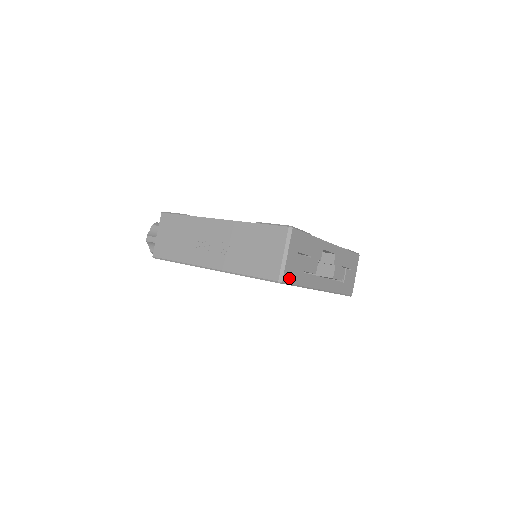
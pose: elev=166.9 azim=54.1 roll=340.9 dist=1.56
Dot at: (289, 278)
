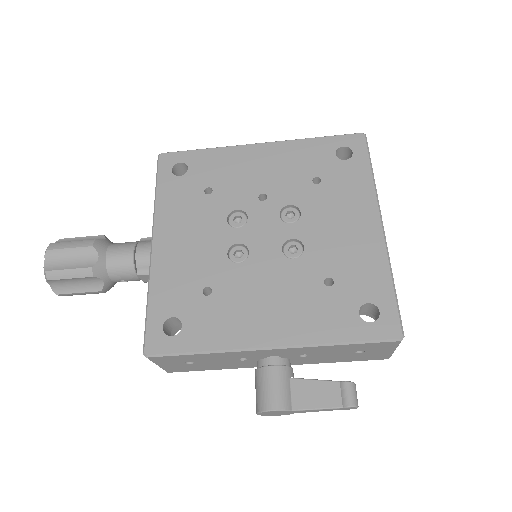
Dot at: occluded
